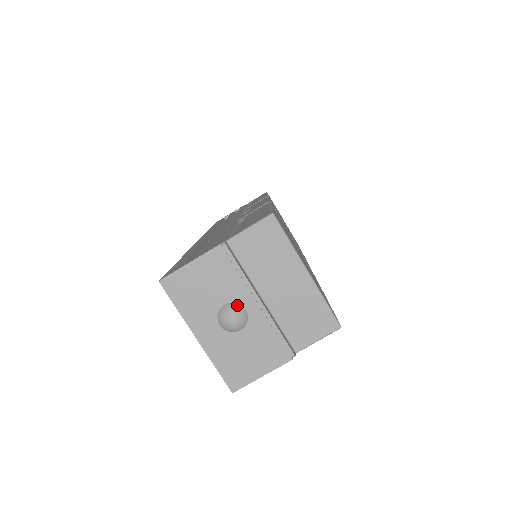
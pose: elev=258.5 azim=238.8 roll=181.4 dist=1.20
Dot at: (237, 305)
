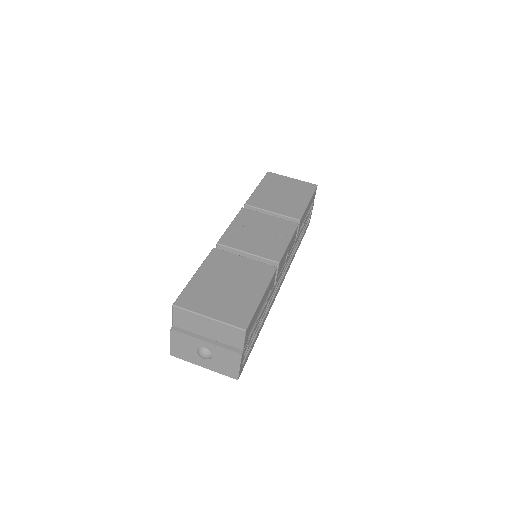
Dot at: (200, 348)
